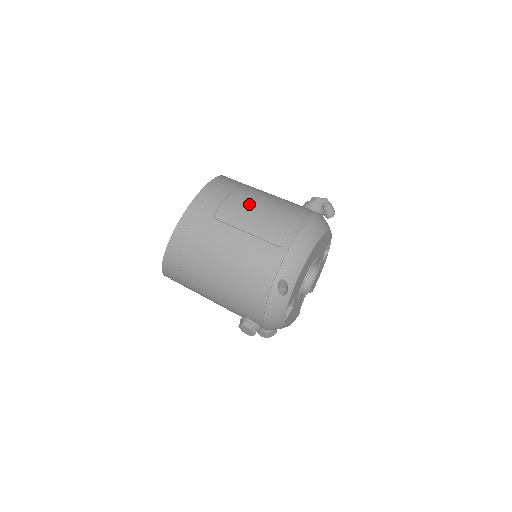
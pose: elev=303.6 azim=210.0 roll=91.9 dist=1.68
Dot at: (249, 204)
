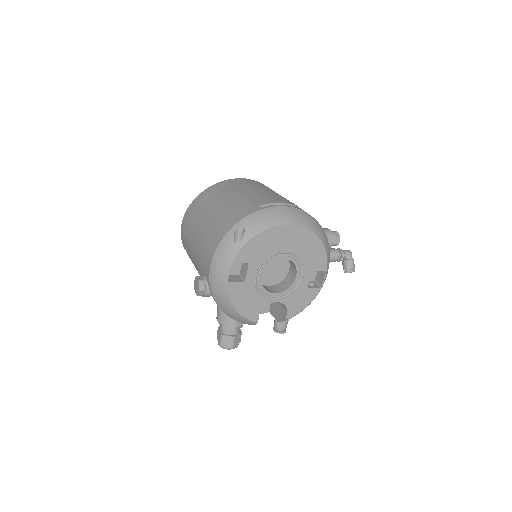
Dot at: (267, 189)
